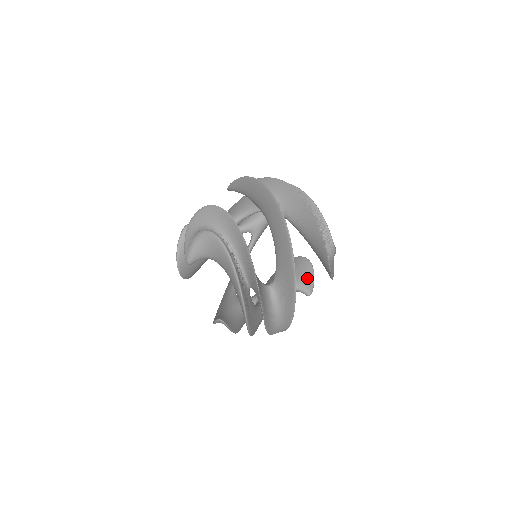
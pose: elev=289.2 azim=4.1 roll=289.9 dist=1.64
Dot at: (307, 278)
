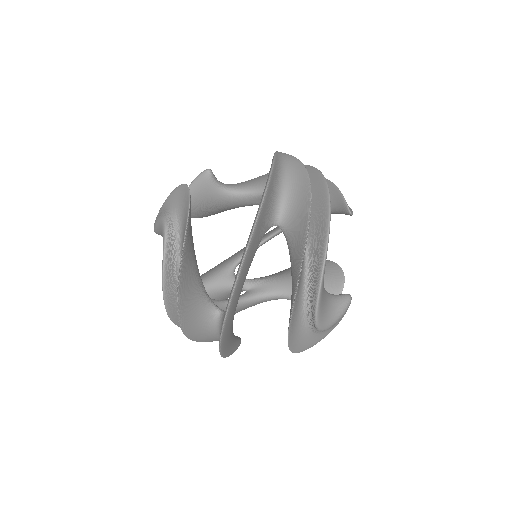
Dot at: occluded
